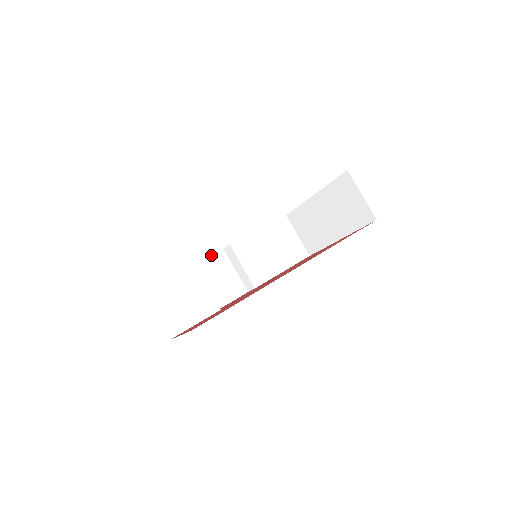
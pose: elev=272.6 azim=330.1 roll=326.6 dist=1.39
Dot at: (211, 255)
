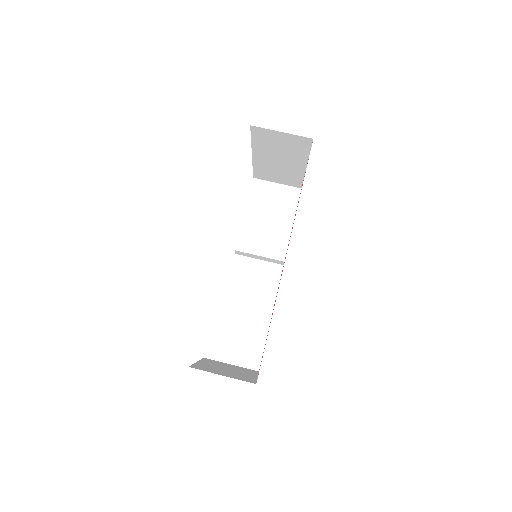
Dot at: (232, 268)
